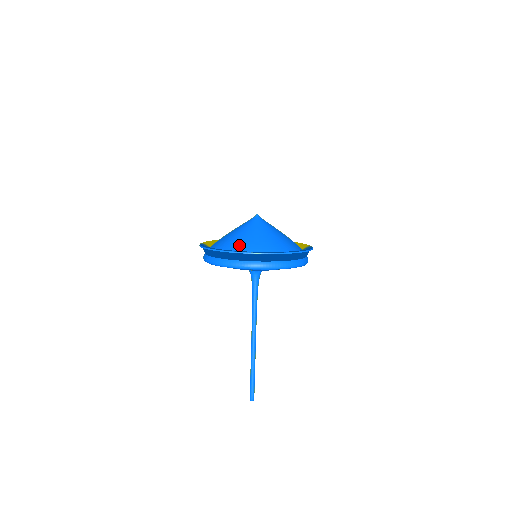
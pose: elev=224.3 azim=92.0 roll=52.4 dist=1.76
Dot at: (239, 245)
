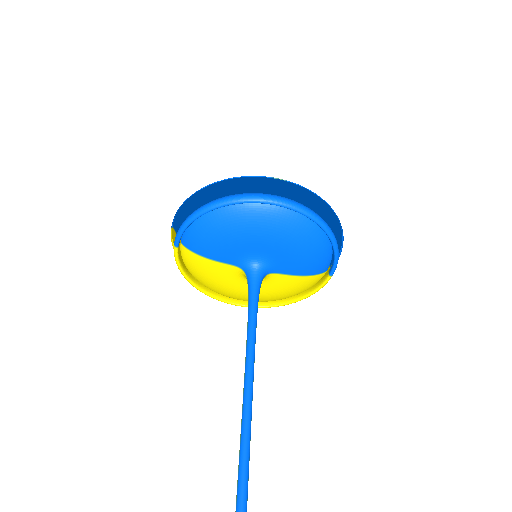
Dot at: occluded
